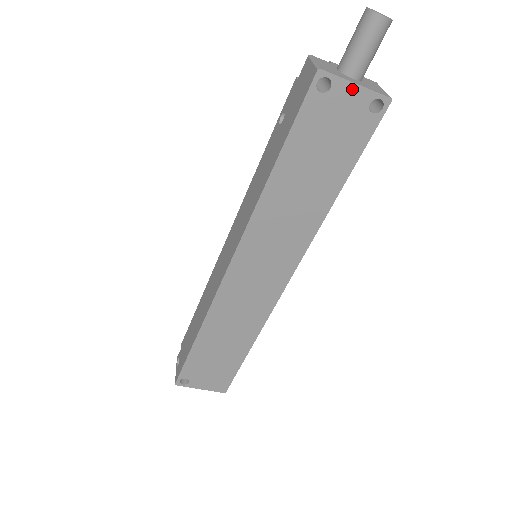
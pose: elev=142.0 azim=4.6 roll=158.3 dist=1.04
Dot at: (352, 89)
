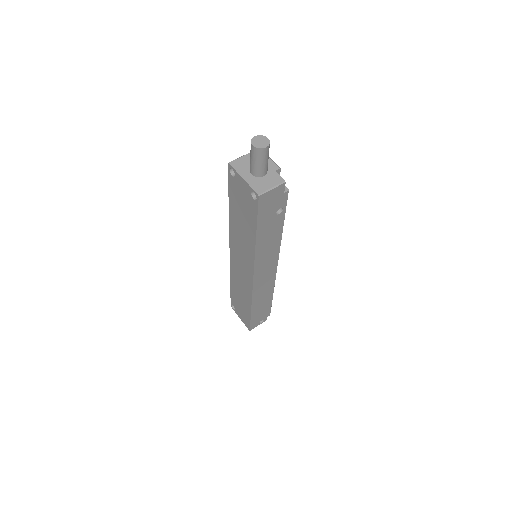
Dot at: (242, 180)
